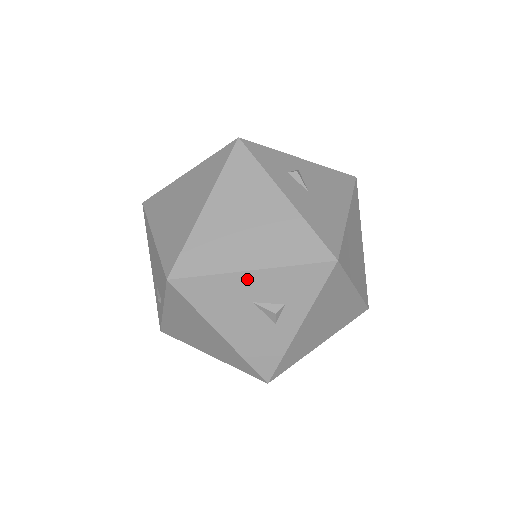
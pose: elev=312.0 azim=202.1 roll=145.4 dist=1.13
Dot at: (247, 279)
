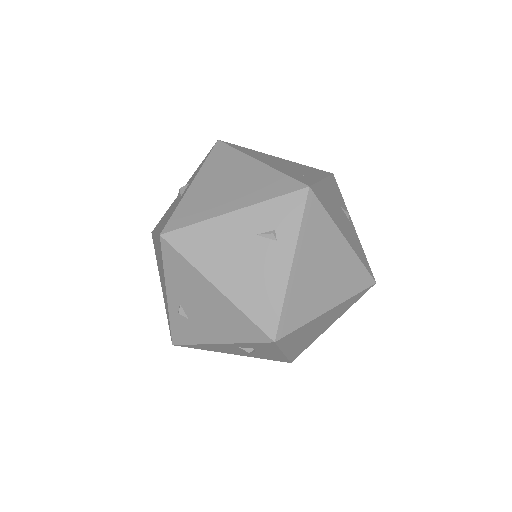
Dot at: occluded
